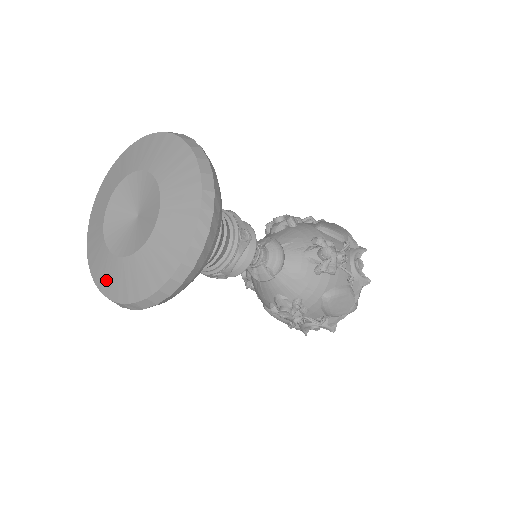
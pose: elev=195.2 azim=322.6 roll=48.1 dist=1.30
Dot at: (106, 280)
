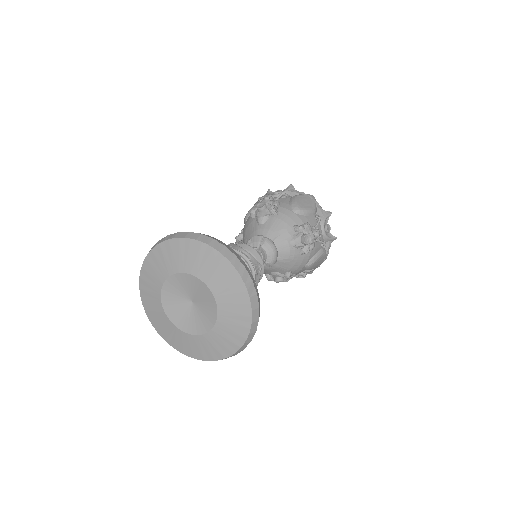
Dot at: (178, 343)
